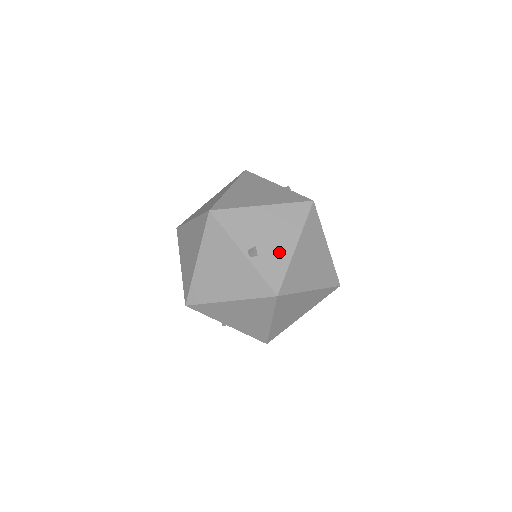
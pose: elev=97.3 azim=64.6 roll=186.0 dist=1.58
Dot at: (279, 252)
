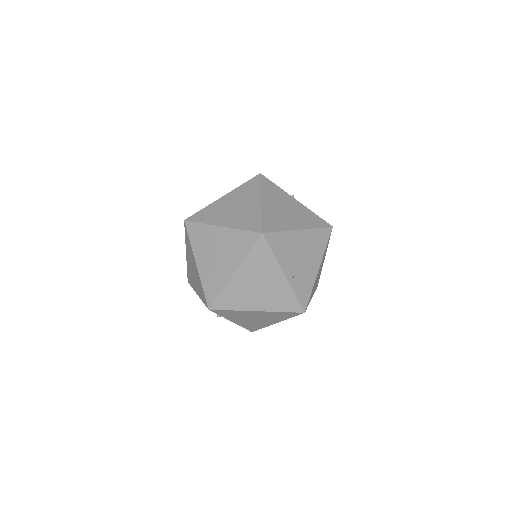
Dot at: (308, 274)
